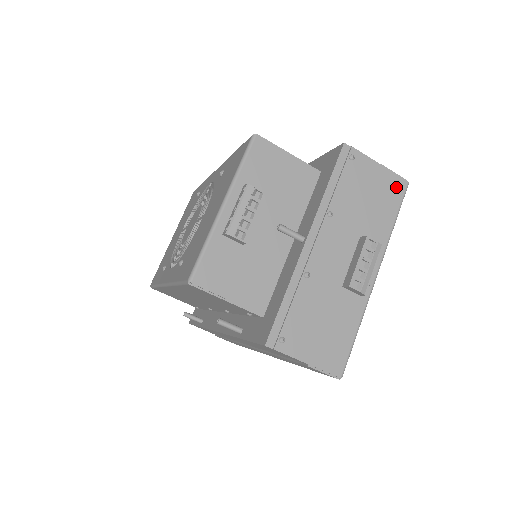
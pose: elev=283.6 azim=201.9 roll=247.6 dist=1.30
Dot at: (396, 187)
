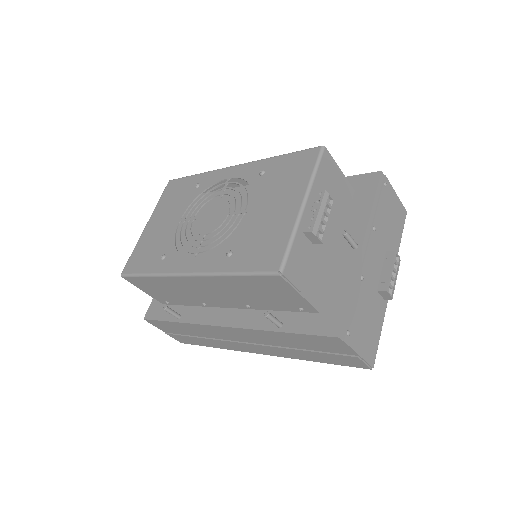
Dot at: (402, 215)
